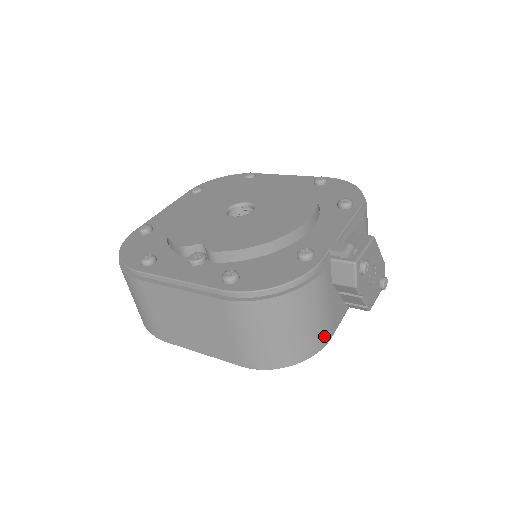
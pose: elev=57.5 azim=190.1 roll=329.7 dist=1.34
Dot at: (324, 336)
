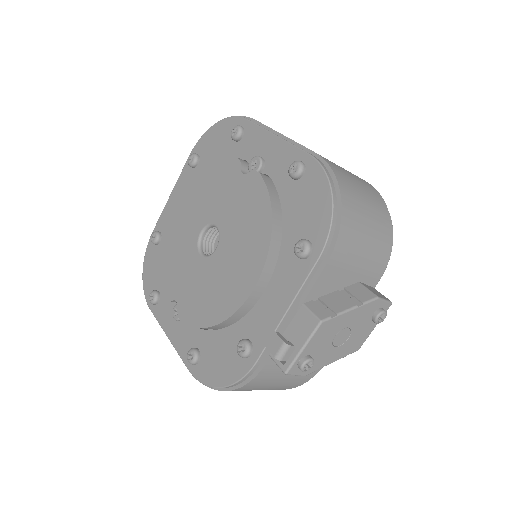
Dot at: (306, 377)
